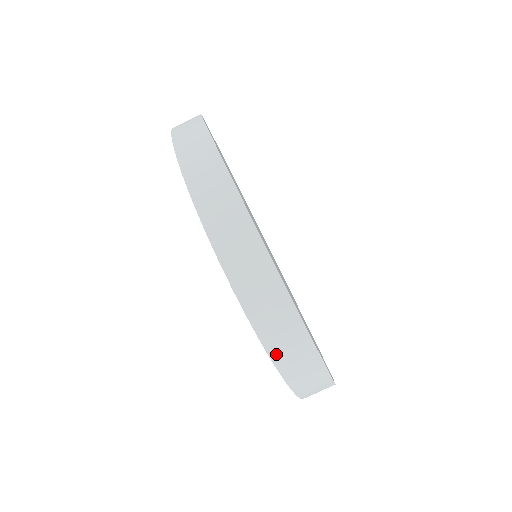
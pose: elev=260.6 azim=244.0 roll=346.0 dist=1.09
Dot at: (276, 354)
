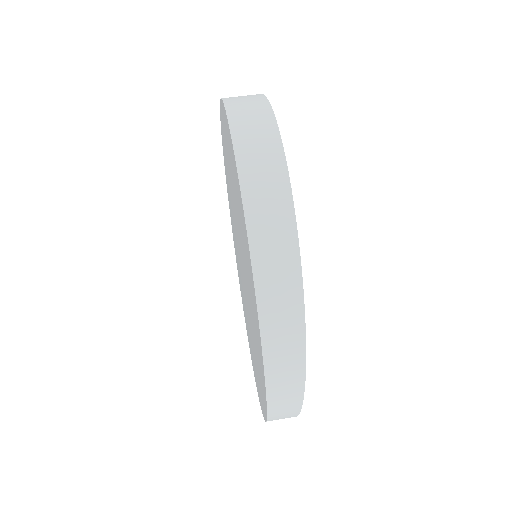
Dot at: (230, 102)
